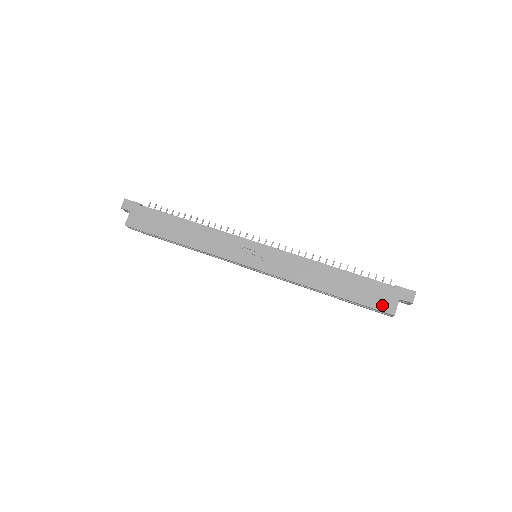
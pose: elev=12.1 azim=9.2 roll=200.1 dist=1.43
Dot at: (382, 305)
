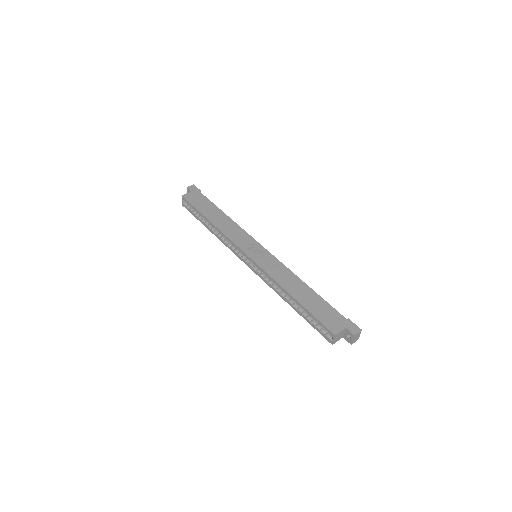
Dot at: (330, 324)
